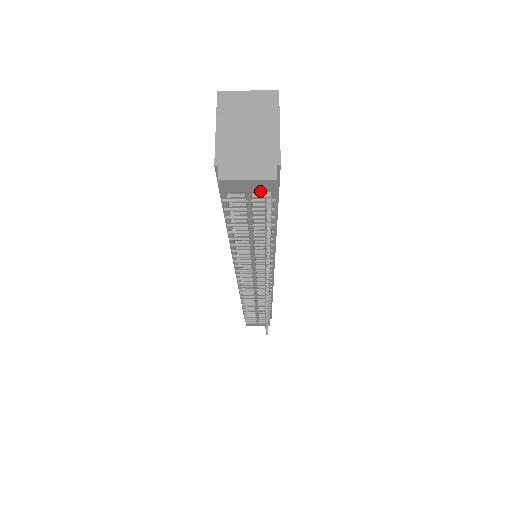
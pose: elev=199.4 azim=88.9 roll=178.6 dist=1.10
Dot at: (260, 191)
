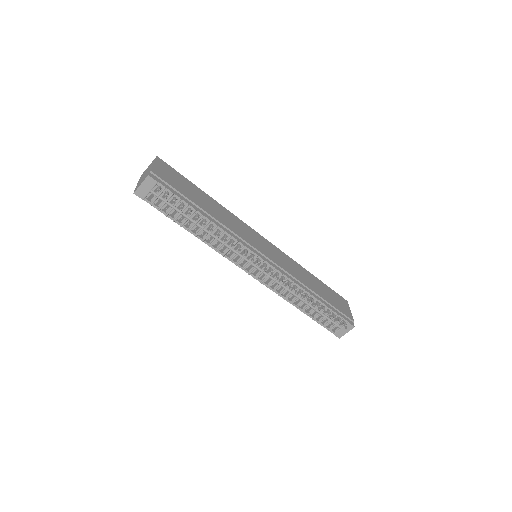
Dot at: (152, 187)
